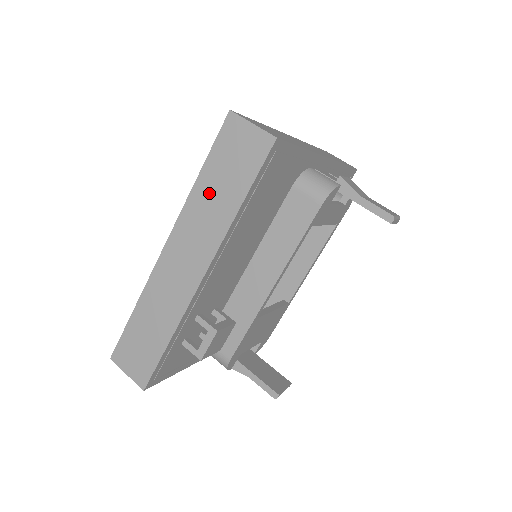
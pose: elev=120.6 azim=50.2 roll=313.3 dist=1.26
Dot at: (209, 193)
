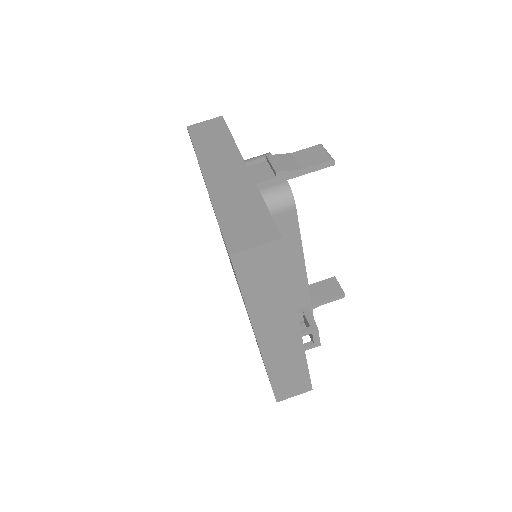
Dot at: (262, 299)
